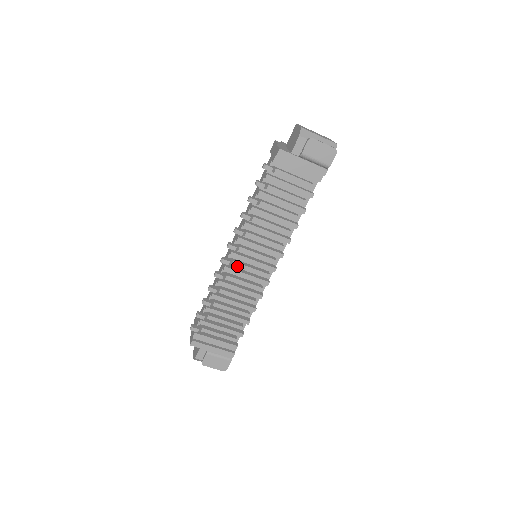
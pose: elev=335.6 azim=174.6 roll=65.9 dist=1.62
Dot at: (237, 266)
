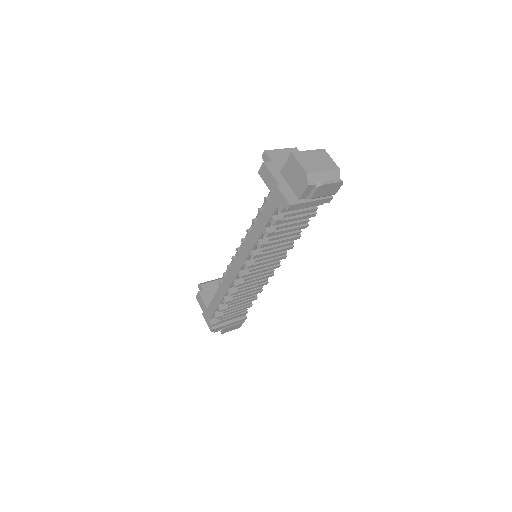
Dot at: occluded
